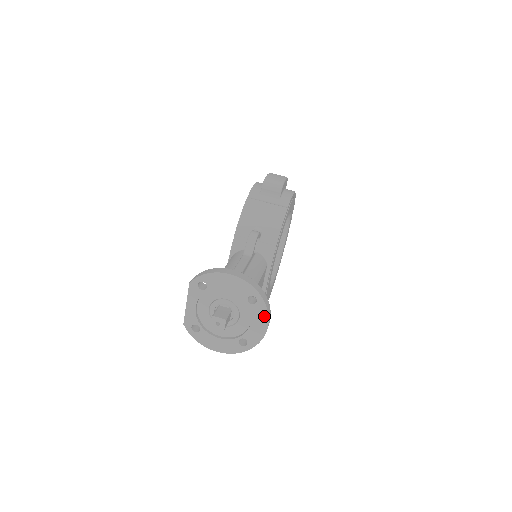
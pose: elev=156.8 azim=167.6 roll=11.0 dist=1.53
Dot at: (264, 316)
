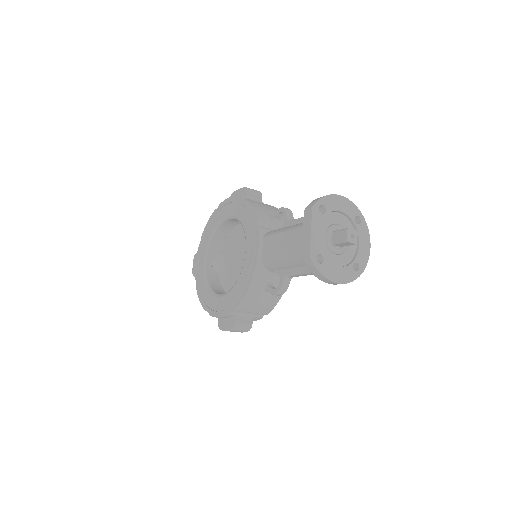
Dot at: (367, 235)
